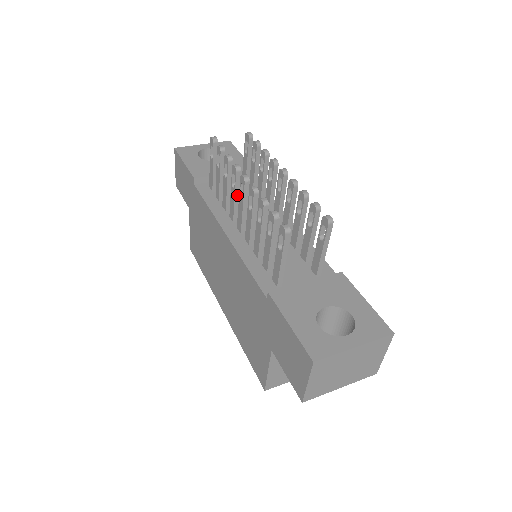
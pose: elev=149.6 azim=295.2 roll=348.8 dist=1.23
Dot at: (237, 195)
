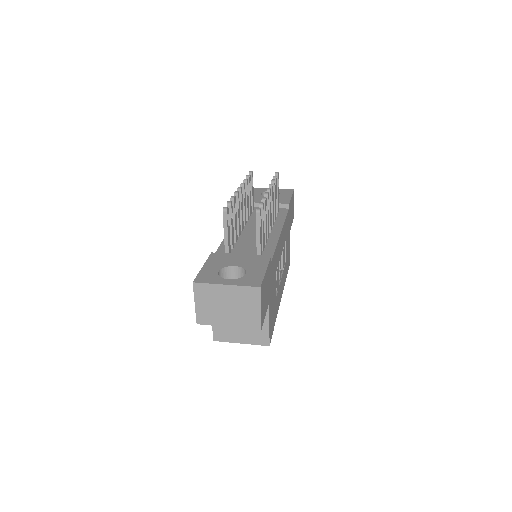
Dot at: (243, 205)
